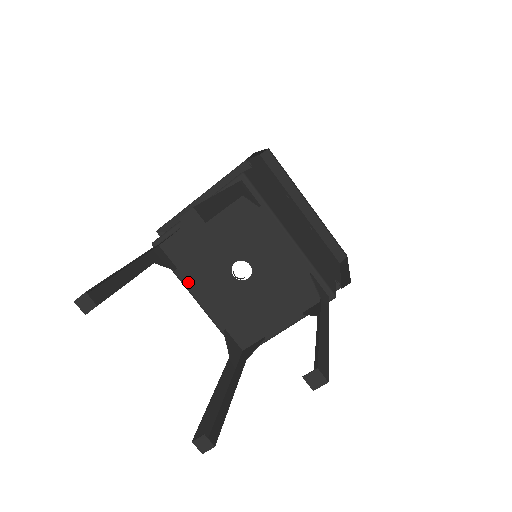
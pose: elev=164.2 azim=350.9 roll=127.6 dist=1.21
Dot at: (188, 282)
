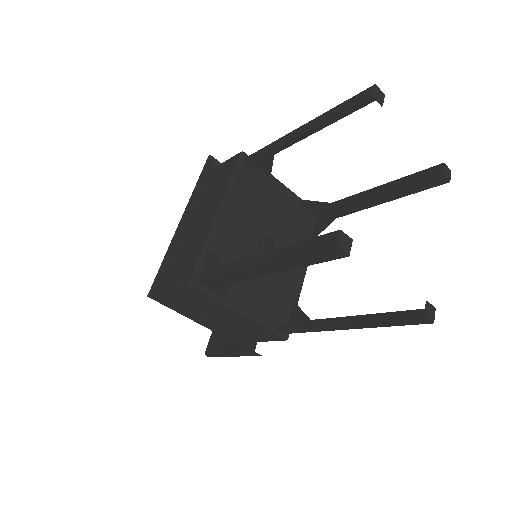
Dot at: (232, 196)
